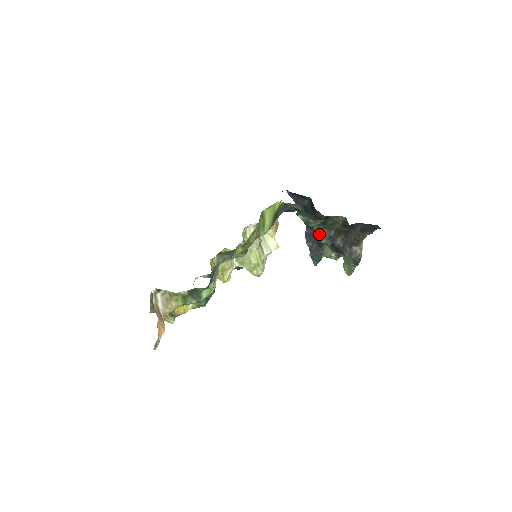
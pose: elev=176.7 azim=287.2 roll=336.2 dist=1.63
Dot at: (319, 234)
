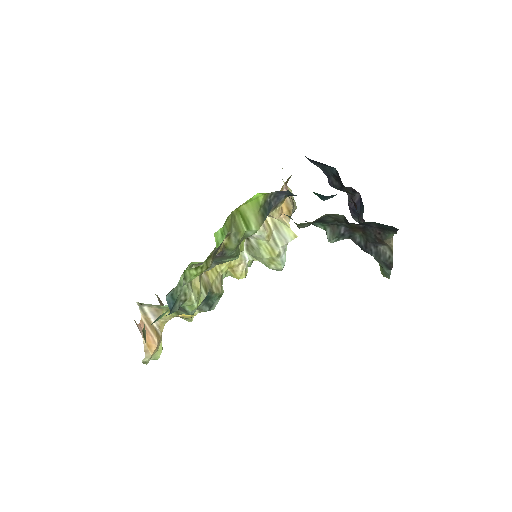
Dot at: occluded
